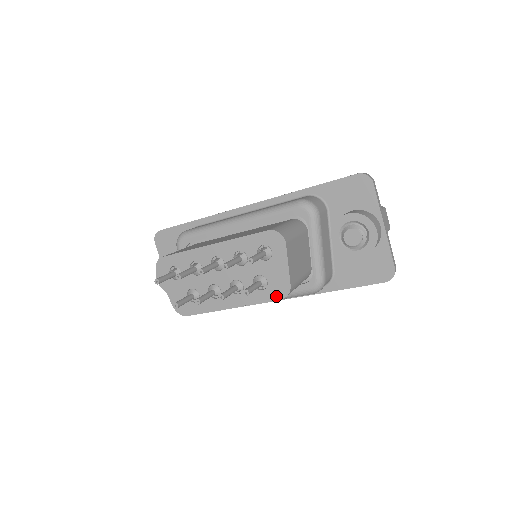
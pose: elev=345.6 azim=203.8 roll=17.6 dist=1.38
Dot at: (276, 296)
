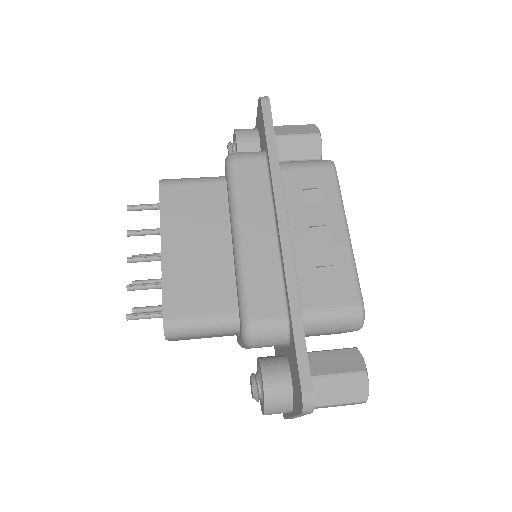
Dot at: occluded
